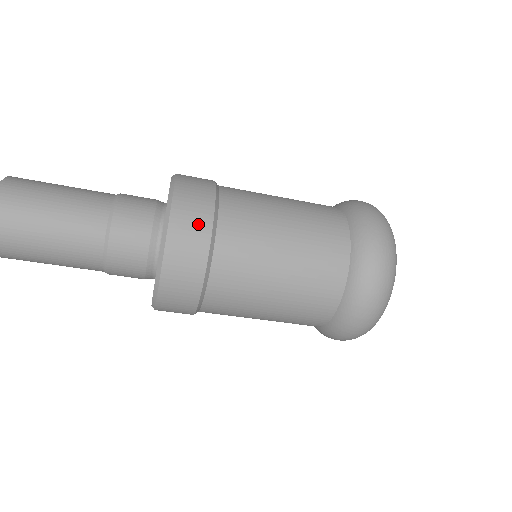
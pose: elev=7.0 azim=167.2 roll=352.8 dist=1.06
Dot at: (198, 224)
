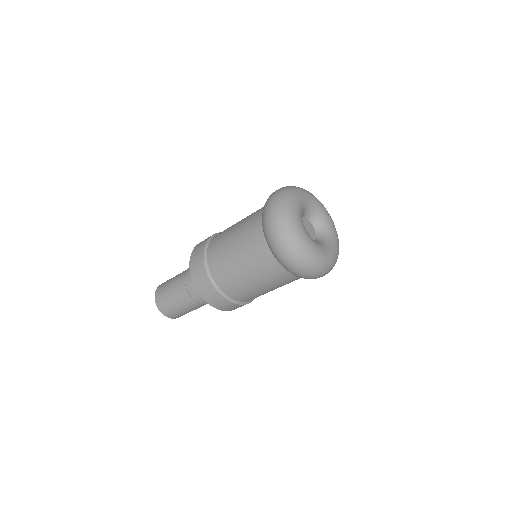
Dot at: (215, 297)
